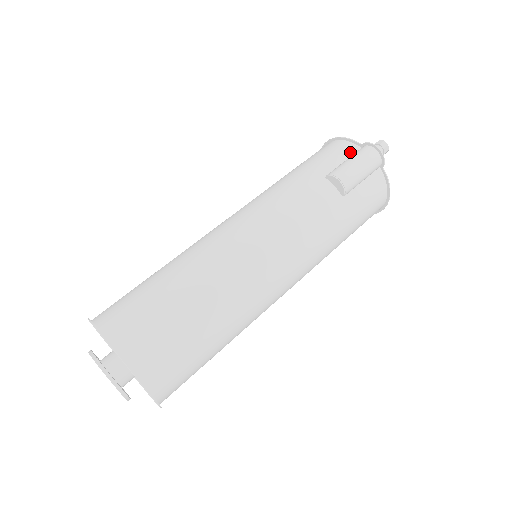
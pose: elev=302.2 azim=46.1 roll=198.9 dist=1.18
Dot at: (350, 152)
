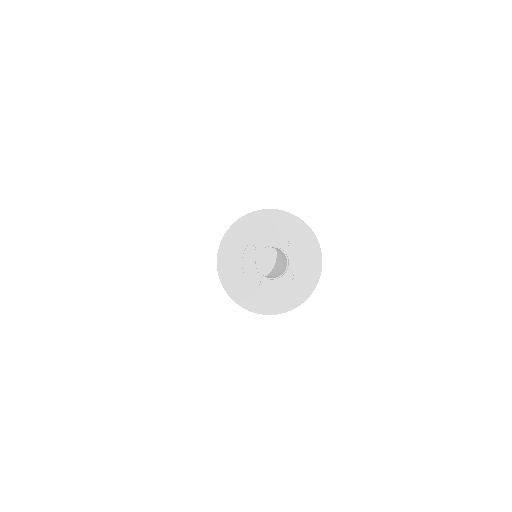
Dot at: occluded
